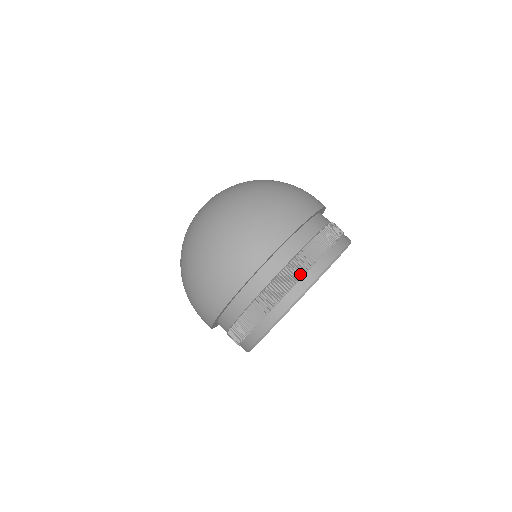
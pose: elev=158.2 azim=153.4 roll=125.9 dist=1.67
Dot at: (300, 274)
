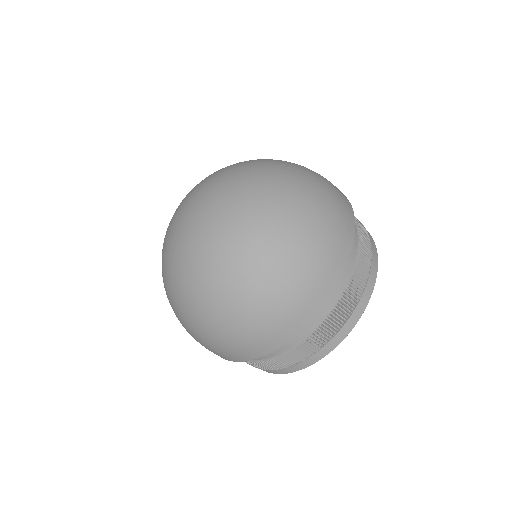
Dot at: (366, 278)
